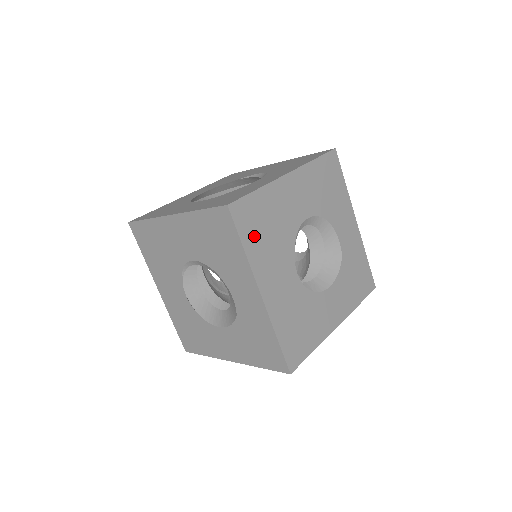
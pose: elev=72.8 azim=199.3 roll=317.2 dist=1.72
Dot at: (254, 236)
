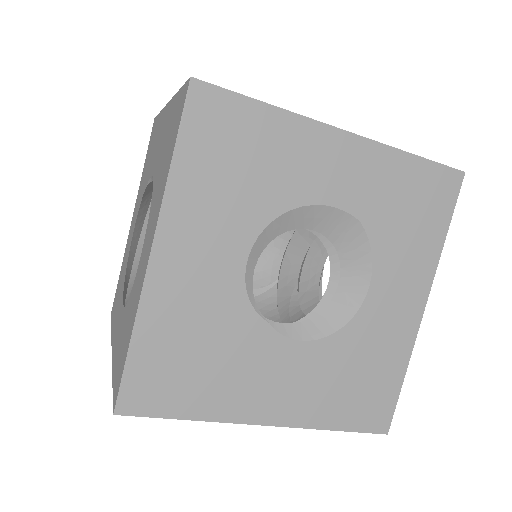
Dot at: (189, 391)
